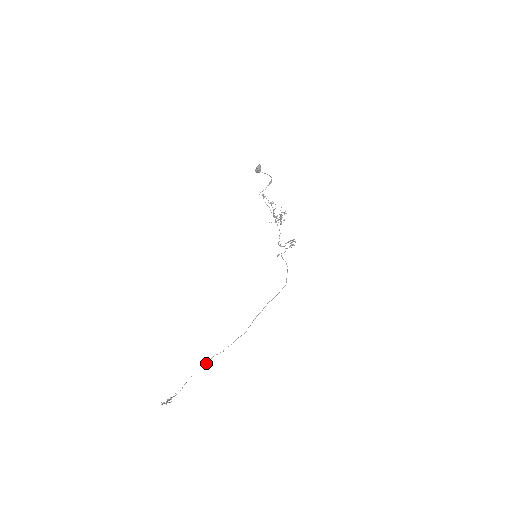
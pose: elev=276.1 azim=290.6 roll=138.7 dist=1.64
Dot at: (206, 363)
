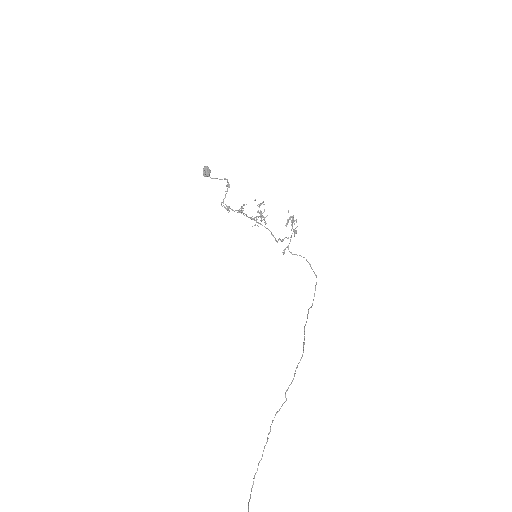
Dot at: (268, 433)
